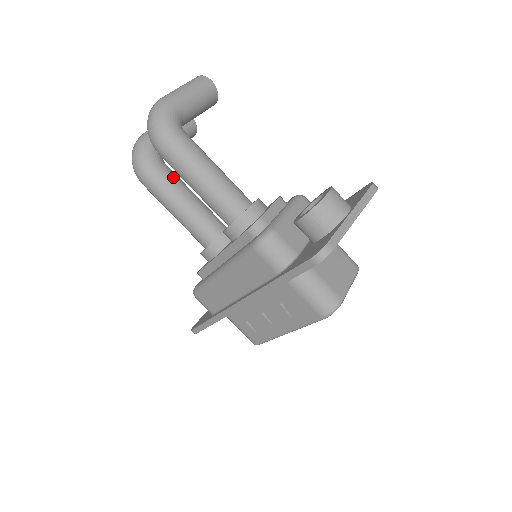
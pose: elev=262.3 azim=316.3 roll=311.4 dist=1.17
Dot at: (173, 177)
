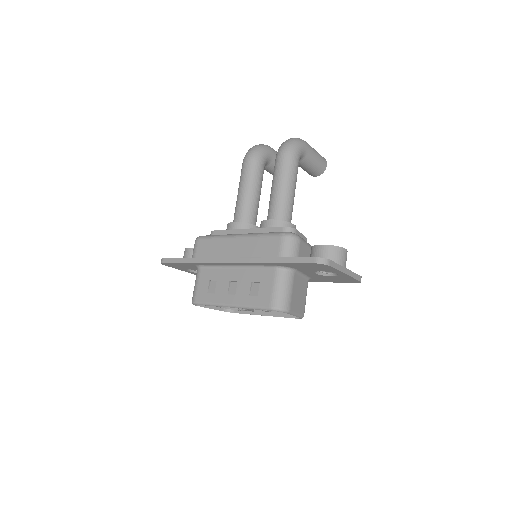
Dot at: (262, 176)
